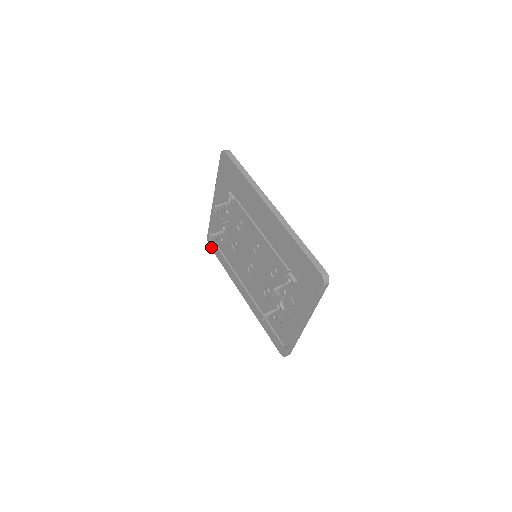
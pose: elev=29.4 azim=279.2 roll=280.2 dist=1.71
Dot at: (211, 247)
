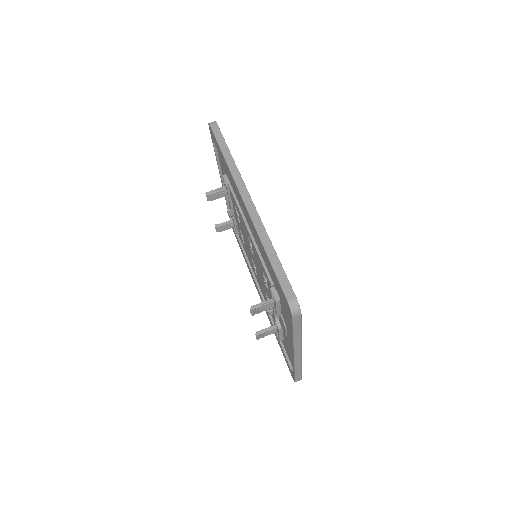
Dot at: (235, 235)
